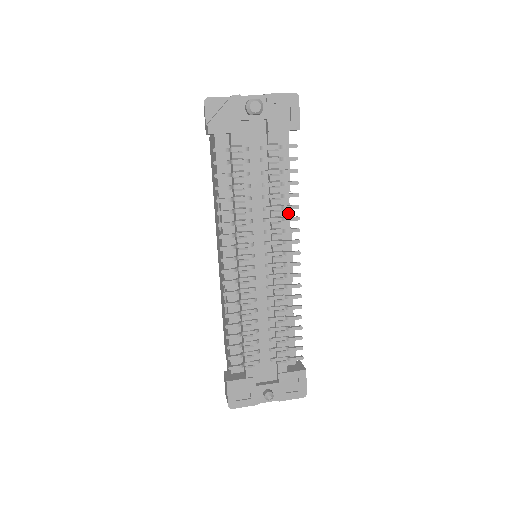
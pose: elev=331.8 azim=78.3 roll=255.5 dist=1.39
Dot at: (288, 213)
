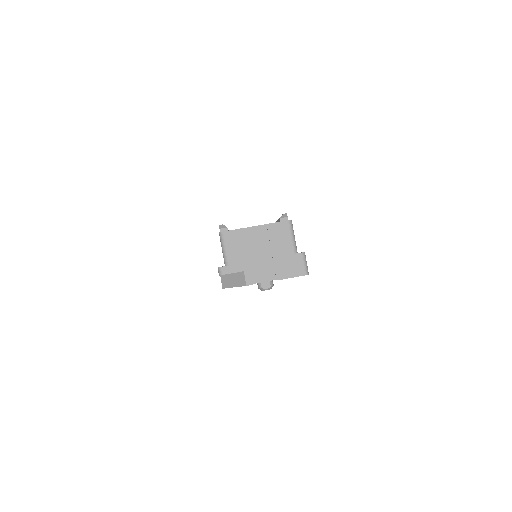
Dot at: occluded
